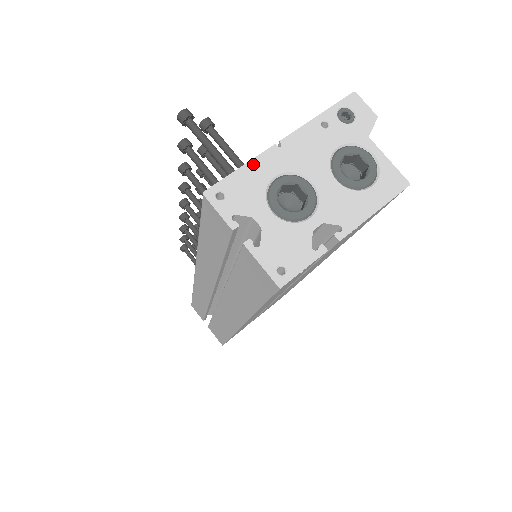
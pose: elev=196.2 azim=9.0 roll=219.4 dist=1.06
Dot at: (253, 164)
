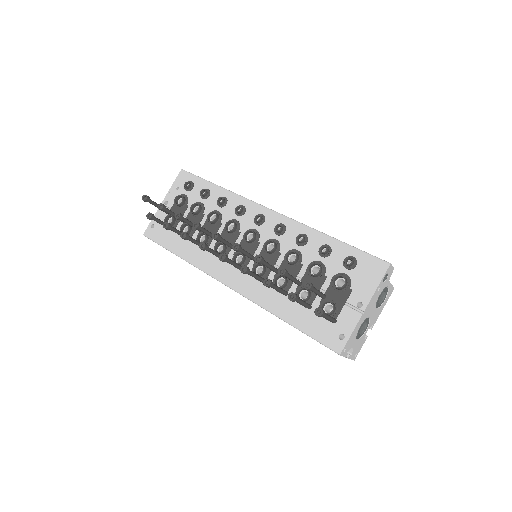
Dot at: (355, 329)
